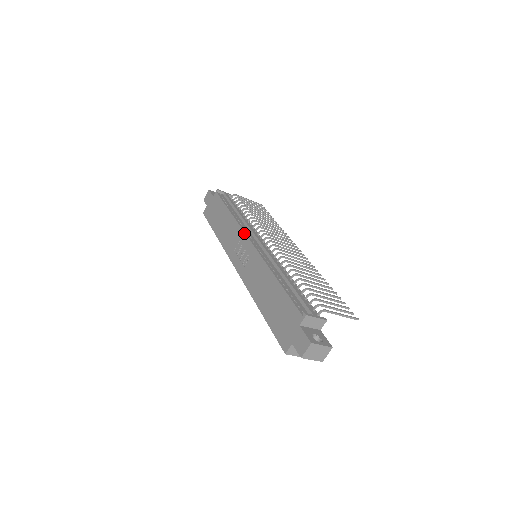
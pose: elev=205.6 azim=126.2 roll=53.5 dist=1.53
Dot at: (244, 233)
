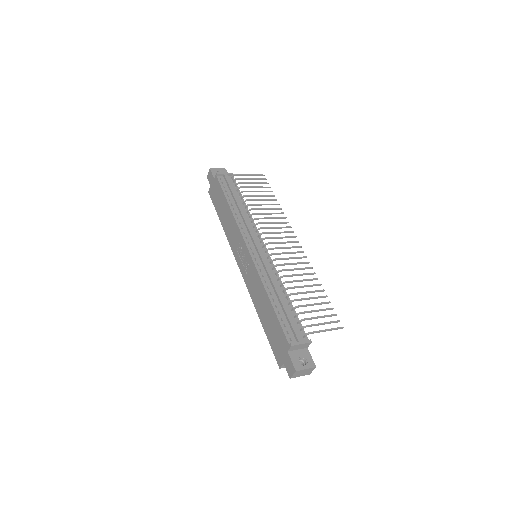
Dot at: (242, 237)
